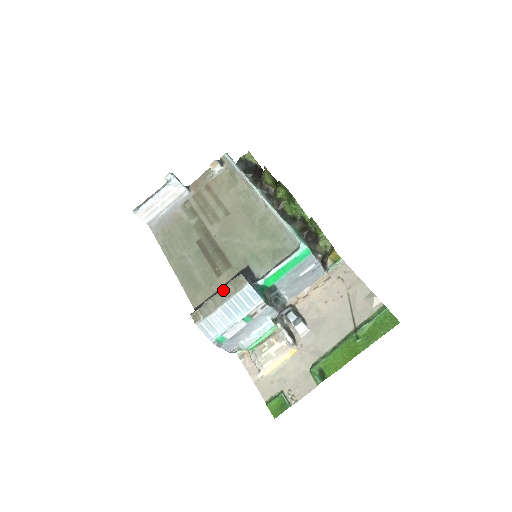
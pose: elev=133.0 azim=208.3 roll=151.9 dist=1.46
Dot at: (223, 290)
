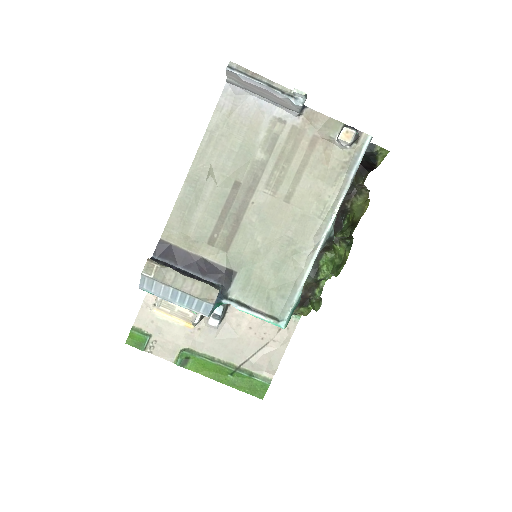
Dot at: (192, 281)
